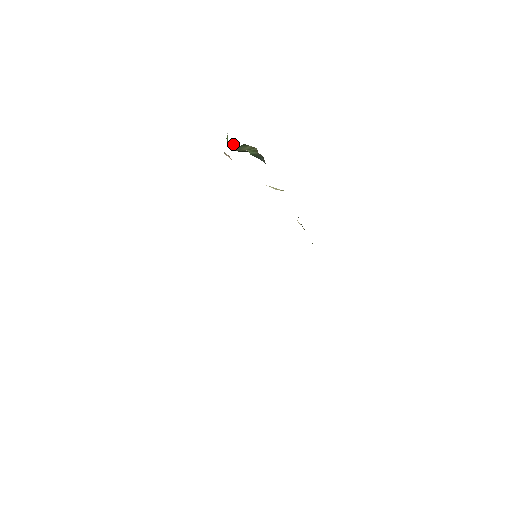
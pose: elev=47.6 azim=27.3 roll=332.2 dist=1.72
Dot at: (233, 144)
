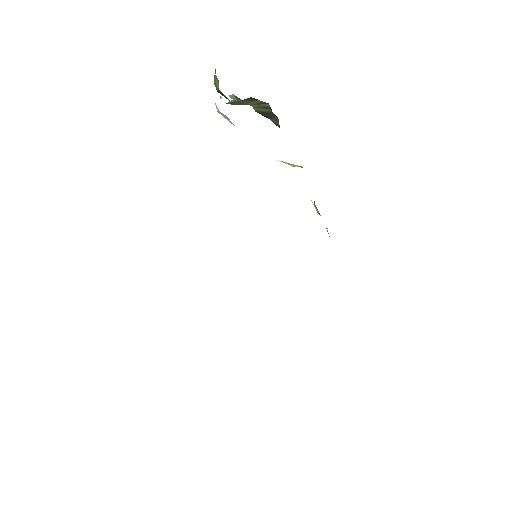
Dot at: (231, 95)
